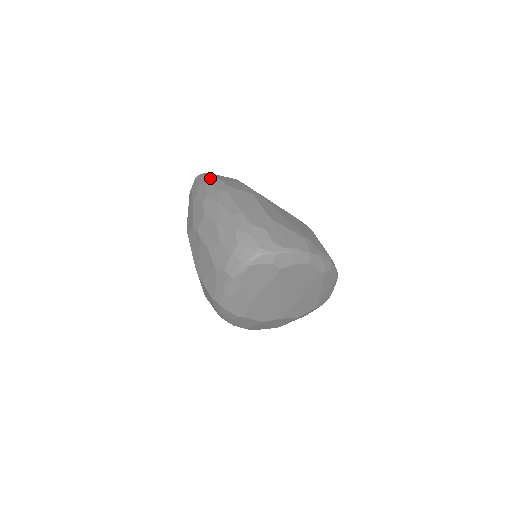
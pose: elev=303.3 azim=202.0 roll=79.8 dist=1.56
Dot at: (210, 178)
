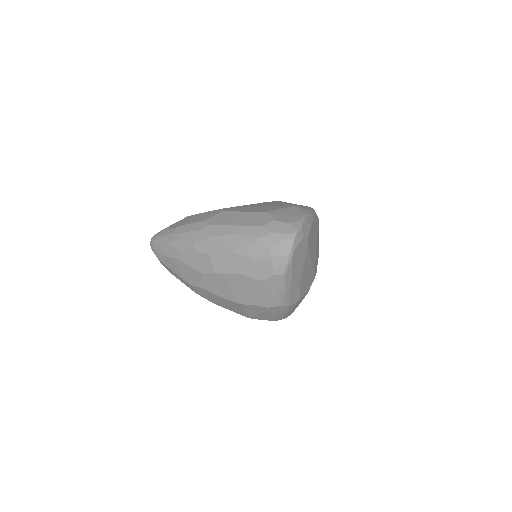
Dot at: (172, 231)
